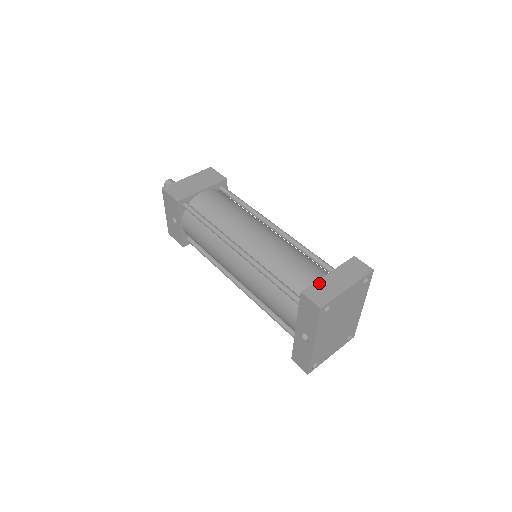
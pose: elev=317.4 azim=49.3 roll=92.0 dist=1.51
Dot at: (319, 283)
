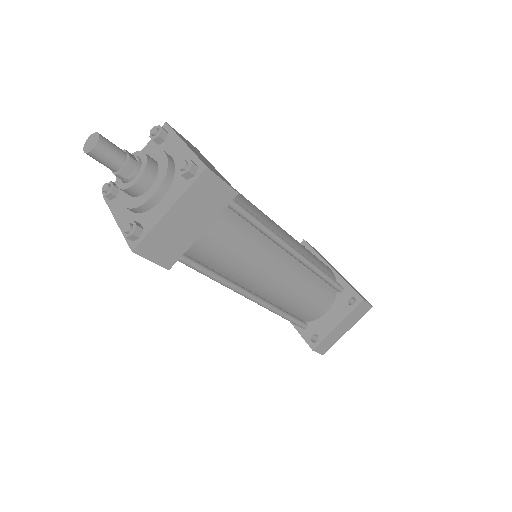
Dot at: (328, 337)
